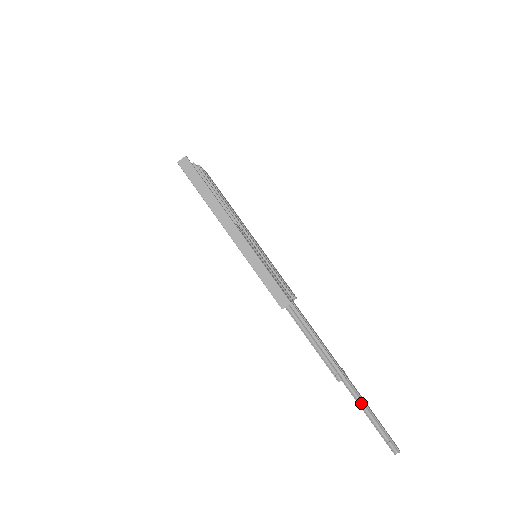
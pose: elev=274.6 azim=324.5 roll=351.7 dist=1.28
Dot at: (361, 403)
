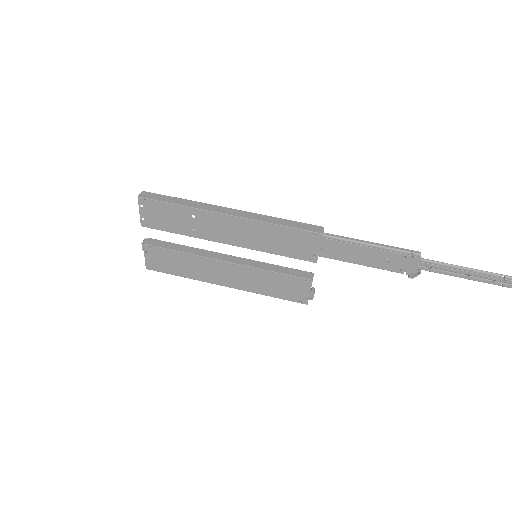
Dot at: (453, 268)
